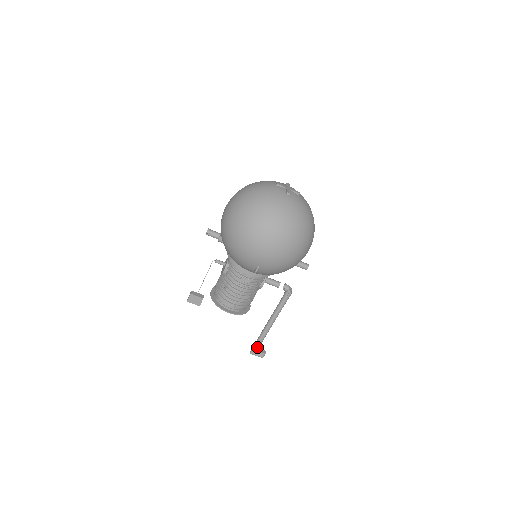
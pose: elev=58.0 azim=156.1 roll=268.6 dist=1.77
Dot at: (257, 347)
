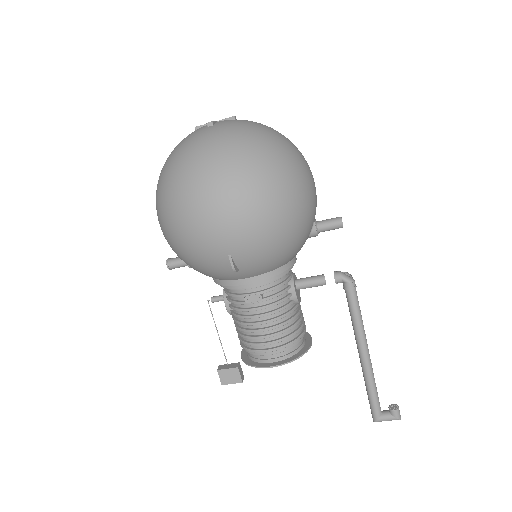
Dot at: (375, 405)
